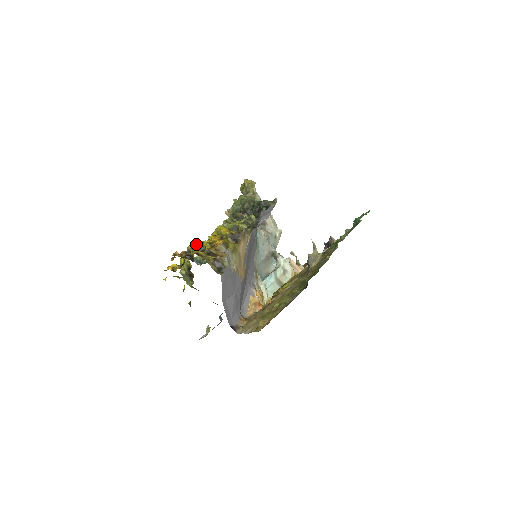
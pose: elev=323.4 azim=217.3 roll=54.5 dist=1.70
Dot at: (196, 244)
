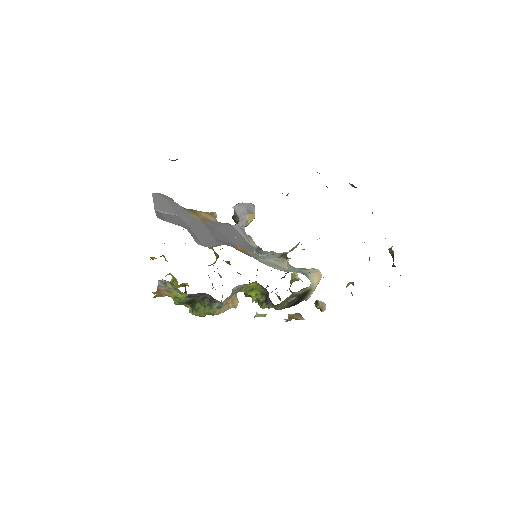
Dot at: occluded
